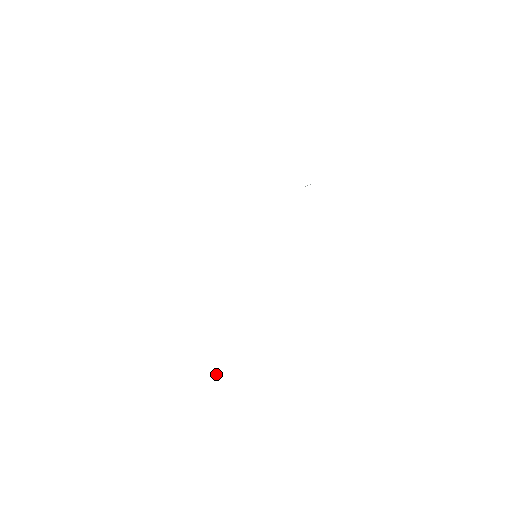
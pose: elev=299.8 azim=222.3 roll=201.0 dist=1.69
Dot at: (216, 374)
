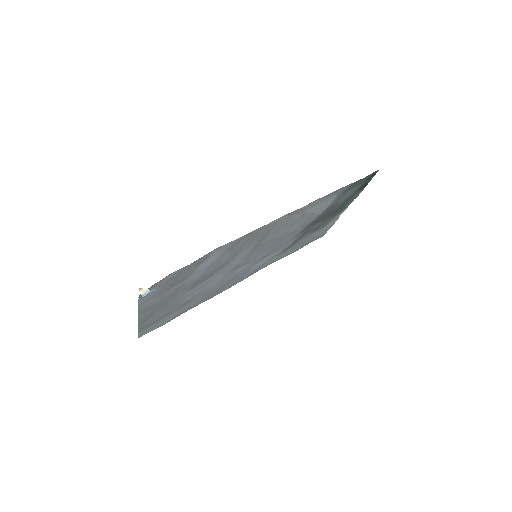
Dot at: (142, 294)
